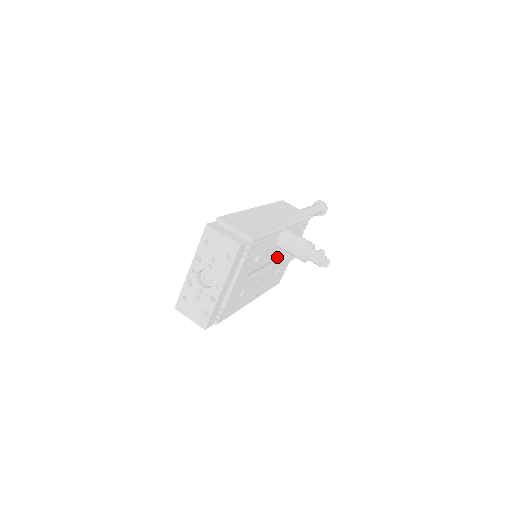
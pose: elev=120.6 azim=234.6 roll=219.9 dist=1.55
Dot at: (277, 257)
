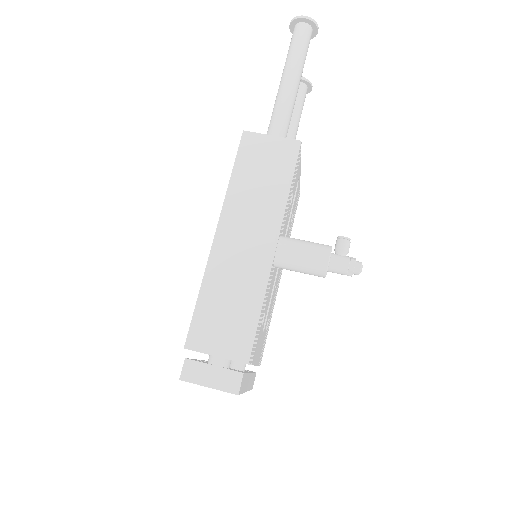
Dot at: occluded
